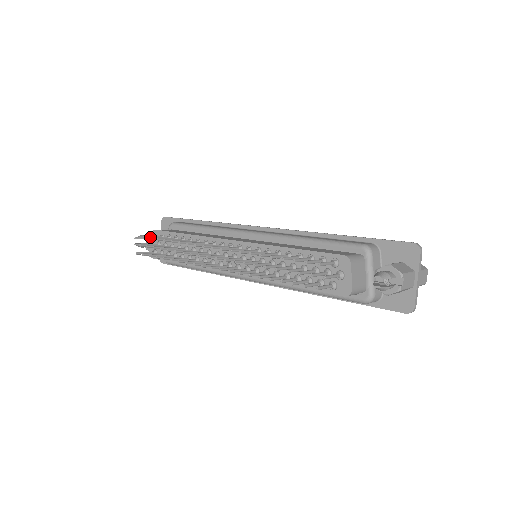
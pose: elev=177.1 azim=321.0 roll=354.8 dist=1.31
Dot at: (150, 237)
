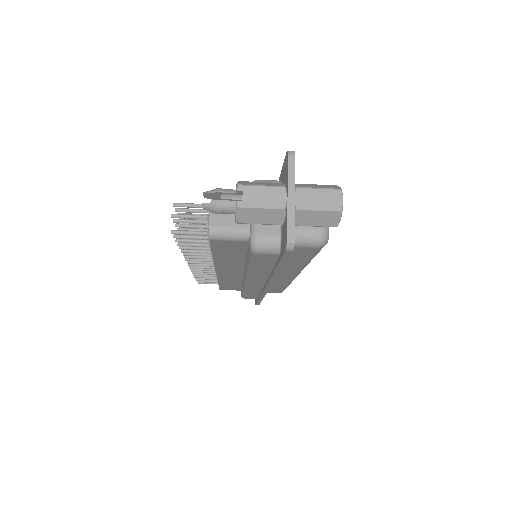
Dot at: occluded
